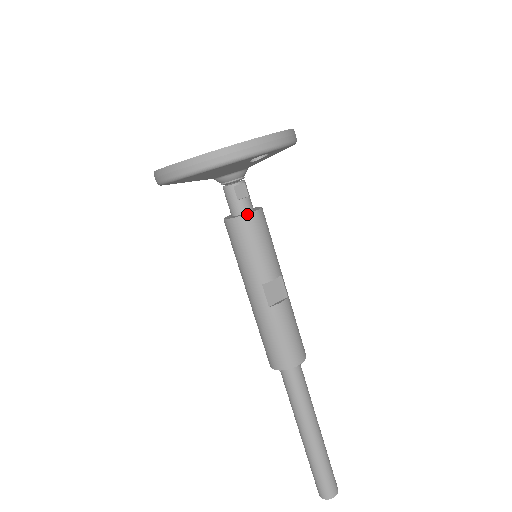
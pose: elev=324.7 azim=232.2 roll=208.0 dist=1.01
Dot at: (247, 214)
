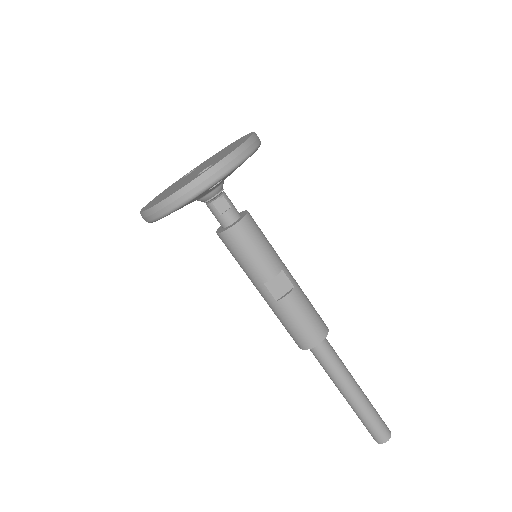
Dot at: (231, 227)
